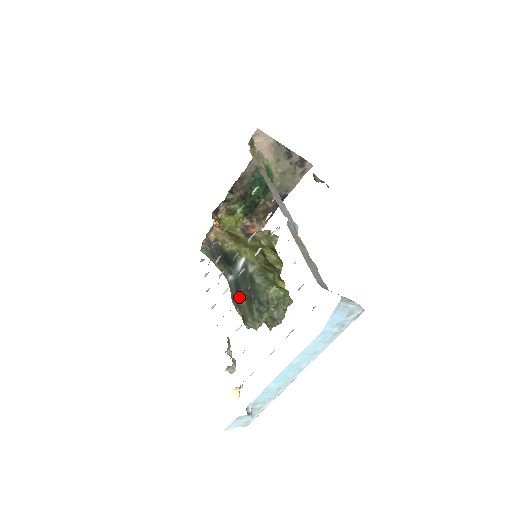
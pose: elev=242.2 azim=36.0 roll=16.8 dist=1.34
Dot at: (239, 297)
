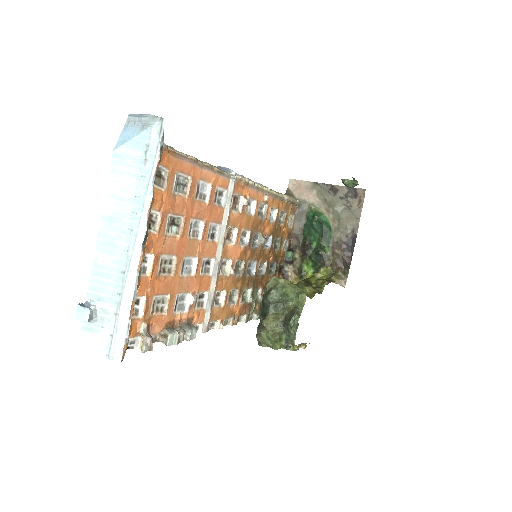
Dot at: occluded
